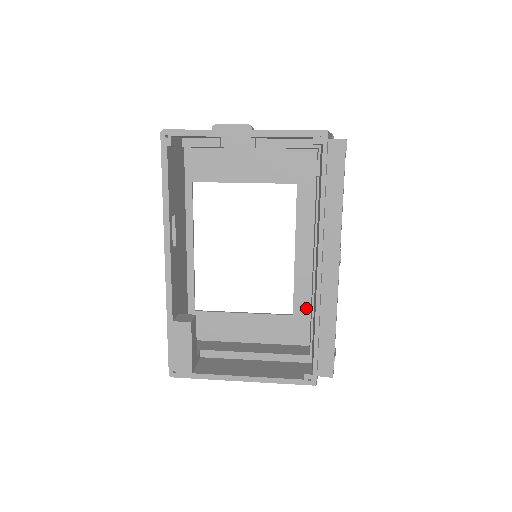
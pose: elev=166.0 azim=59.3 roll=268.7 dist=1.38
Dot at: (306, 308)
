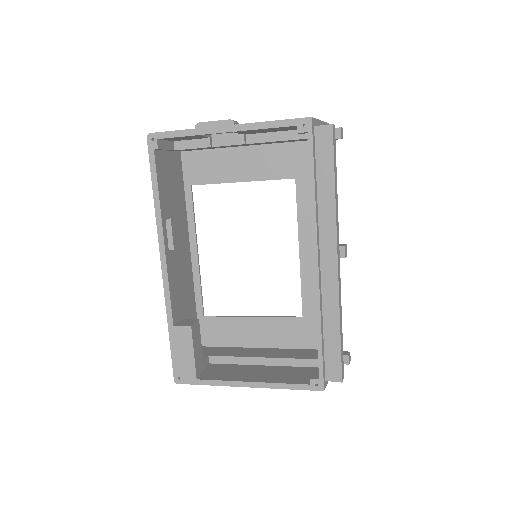
Dot at: occluded
